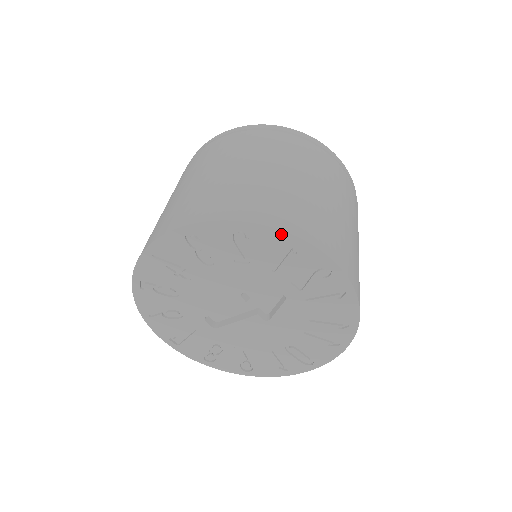
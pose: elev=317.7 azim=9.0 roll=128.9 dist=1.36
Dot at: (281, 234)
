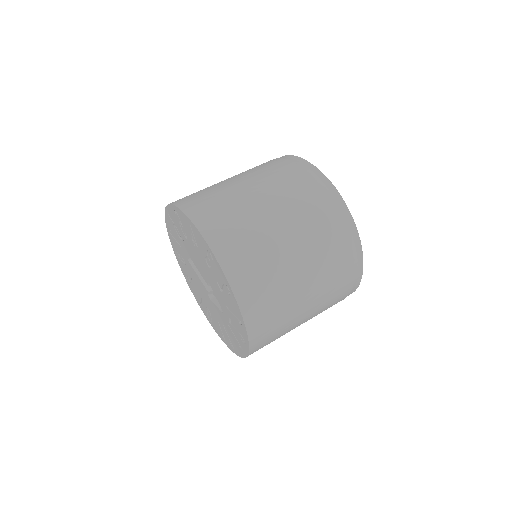
Dot at: (241, 316)
